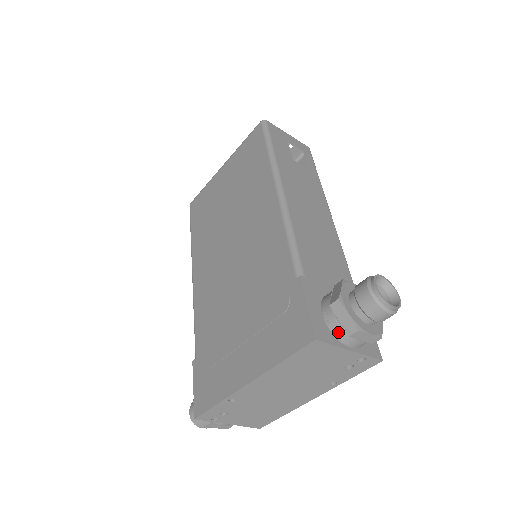
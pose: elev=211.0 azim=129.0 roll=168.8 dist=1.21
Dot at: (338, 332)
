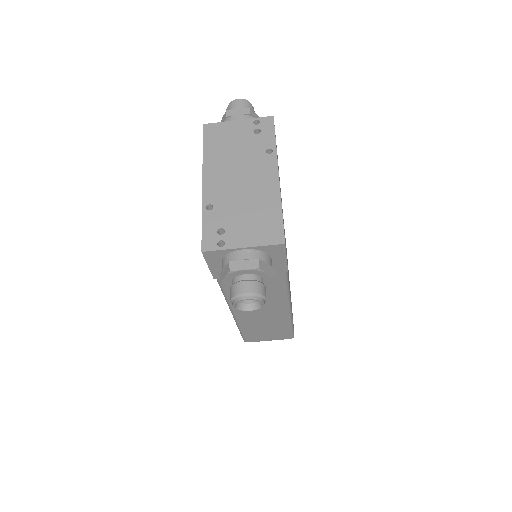
Dot at: occluded
